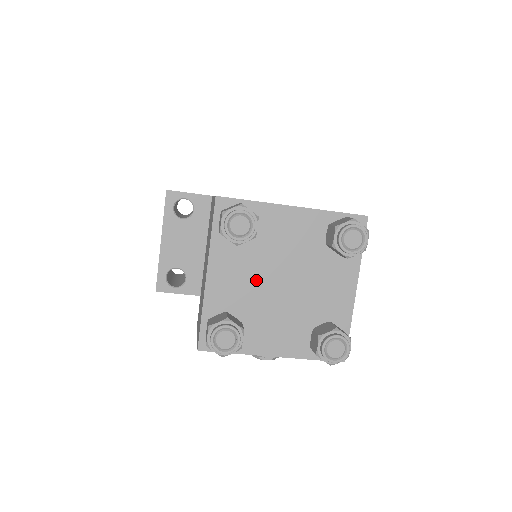
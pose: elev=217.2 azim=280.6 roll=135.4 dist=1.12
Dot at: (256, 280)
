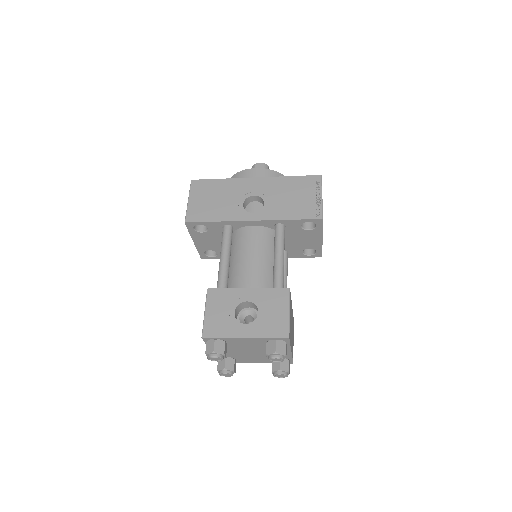
Dot at: (236, 351)
